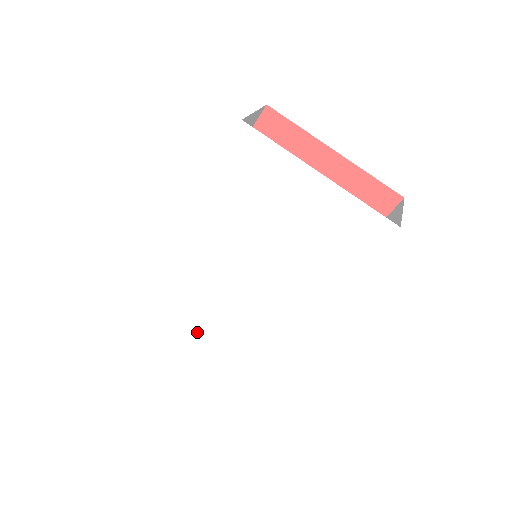
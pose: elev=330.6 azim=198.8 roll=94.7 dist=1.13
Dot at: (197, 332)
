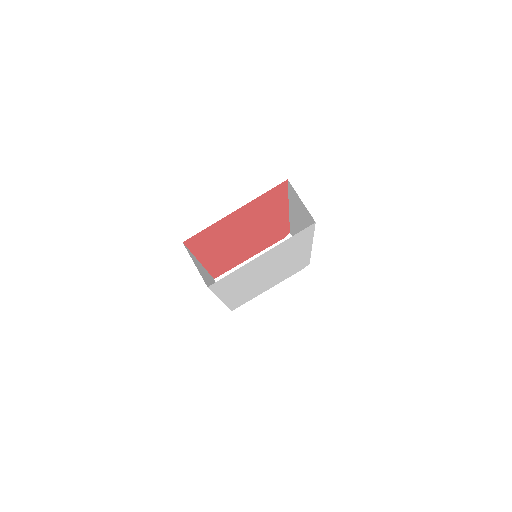
Dot at: occluded
